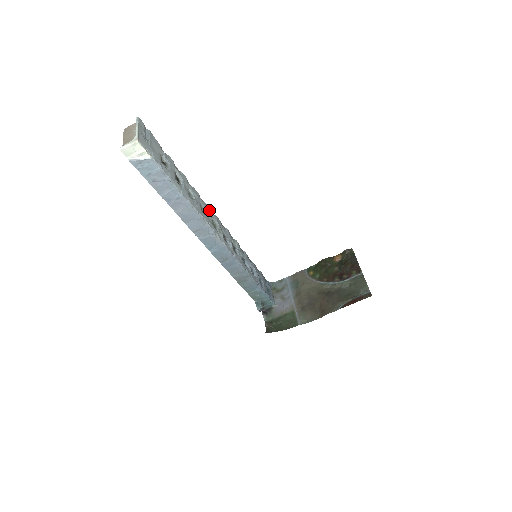
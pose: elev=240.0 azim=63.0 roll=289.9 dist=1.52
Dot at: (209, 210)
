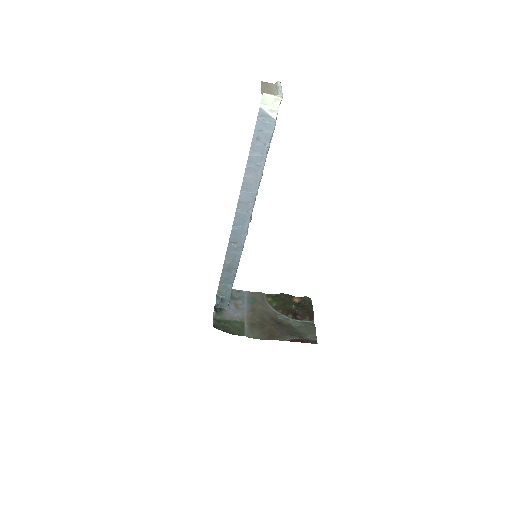
Dot at: occluded
